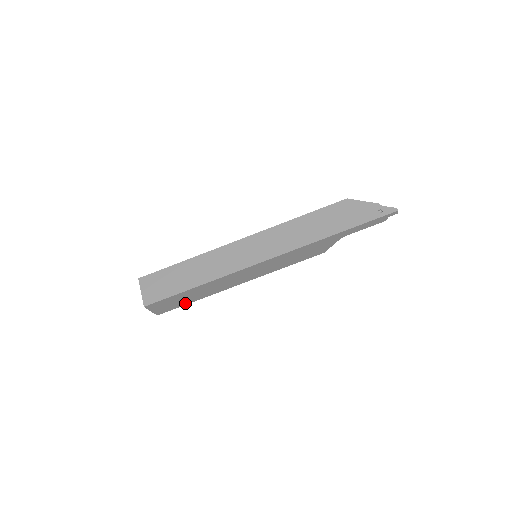
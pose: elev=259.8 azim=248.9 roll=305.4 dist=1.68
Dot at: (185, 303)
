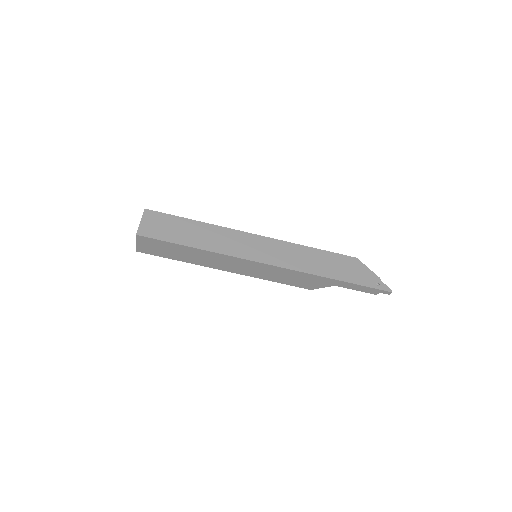
Dot at: (169, 256)
